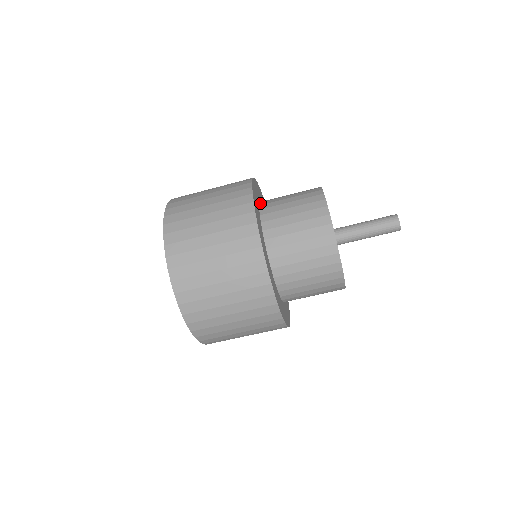
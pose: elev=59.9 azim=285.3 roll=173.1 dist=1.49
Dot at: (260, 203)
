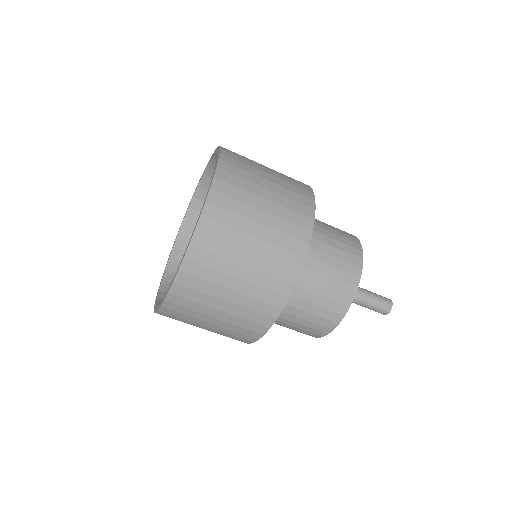
Dot at: occluded
